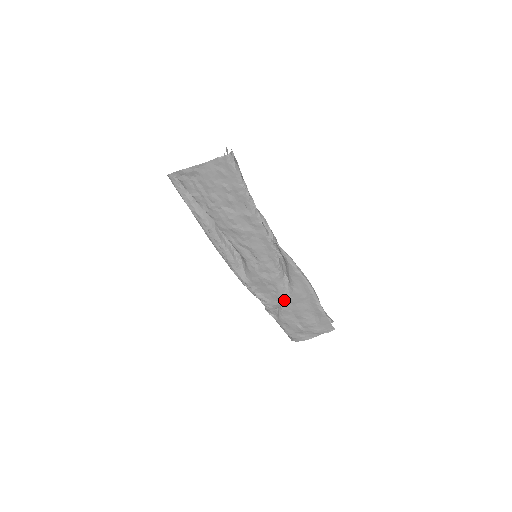
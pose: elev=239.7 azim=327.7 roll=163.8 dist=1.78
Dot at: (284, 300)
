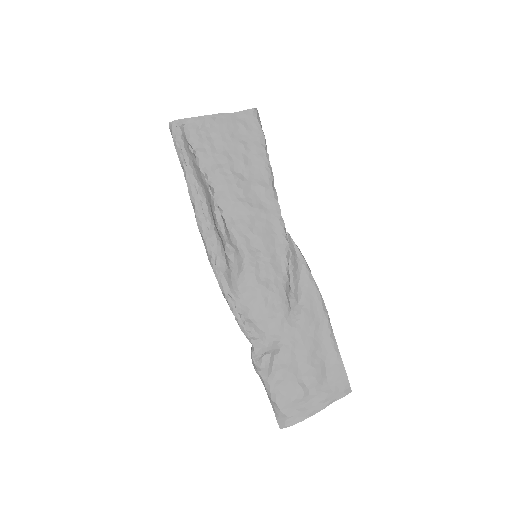
Dot at: (286, 331)
